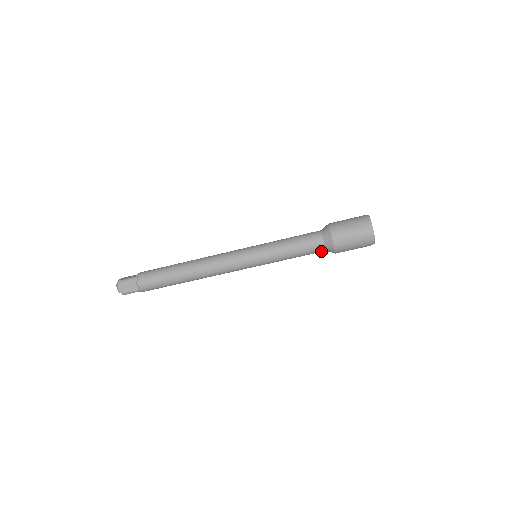
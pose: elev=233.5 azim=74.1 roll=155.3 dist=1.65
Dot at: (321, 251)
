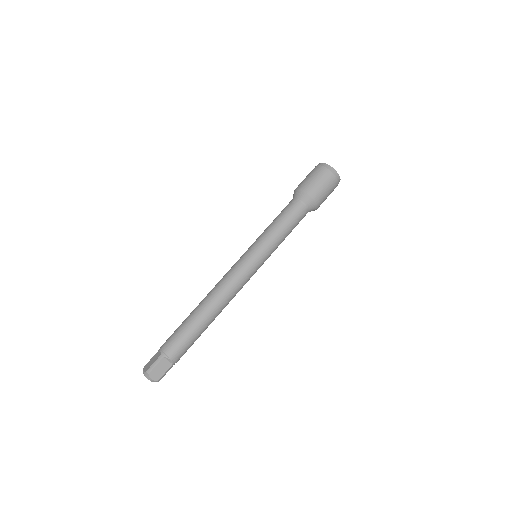
Dot at: (299, 206)
